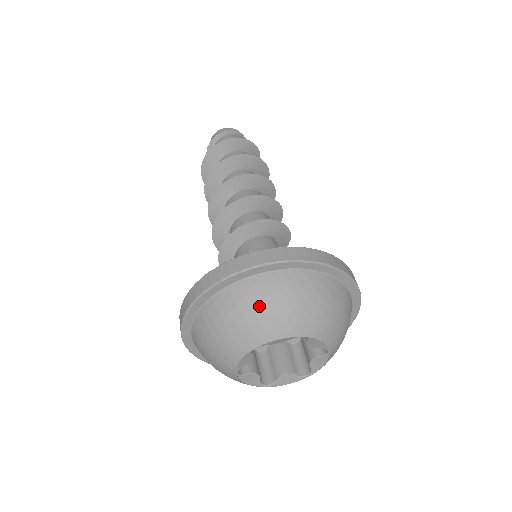
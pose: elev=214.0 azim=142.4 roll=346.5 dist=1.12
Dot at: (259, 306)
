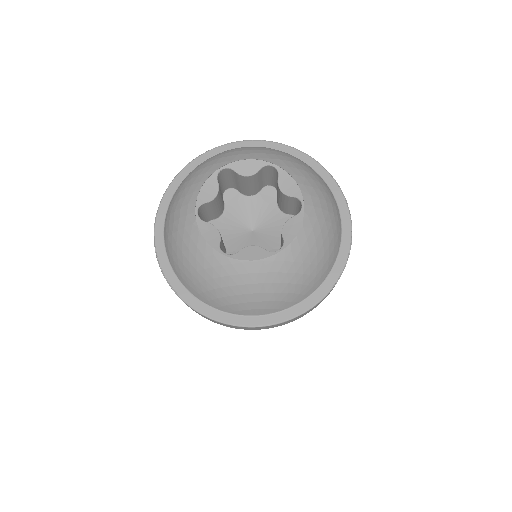
Dot at: (177, 196)
